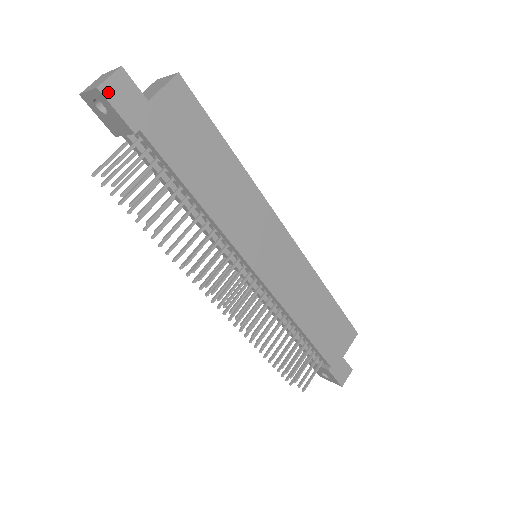
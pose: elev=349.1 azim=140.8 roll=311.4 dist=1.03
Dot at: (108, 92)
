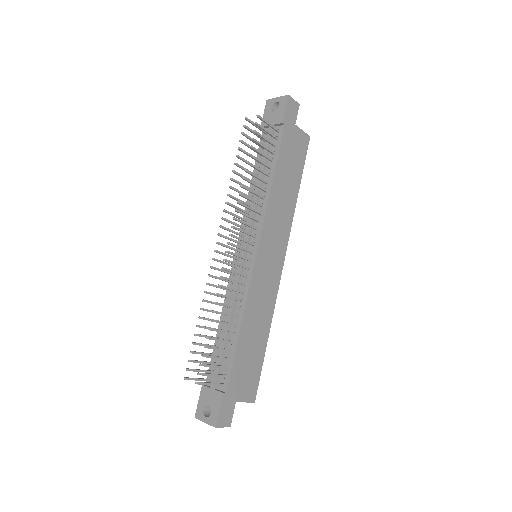
Dot at: (289, 101)
